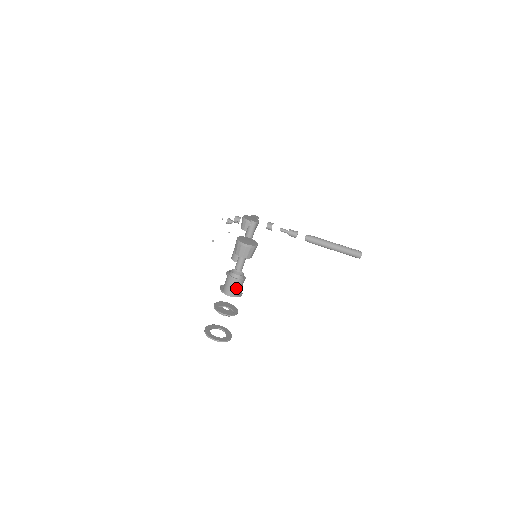
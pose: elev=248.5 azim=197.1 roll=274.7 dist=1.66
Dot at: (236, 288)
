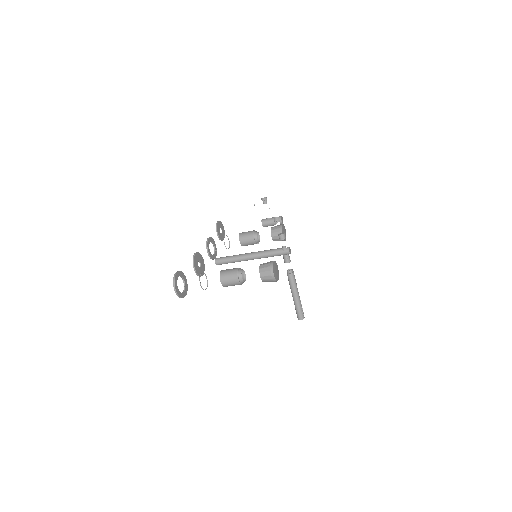
Dot at: (231, 283)
